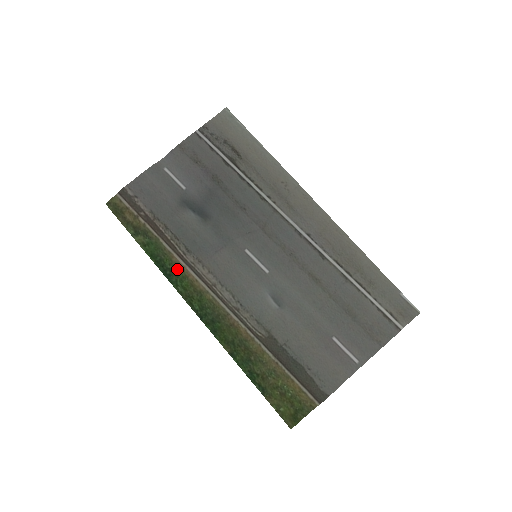
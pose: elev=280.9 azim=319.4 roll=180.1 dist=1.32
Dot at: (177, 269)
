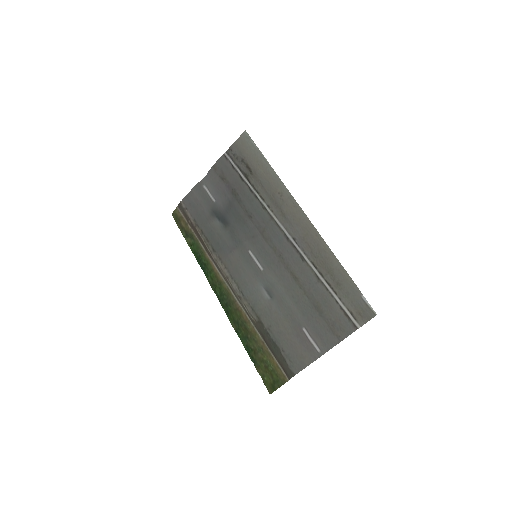
Dot at: (208, 264)
